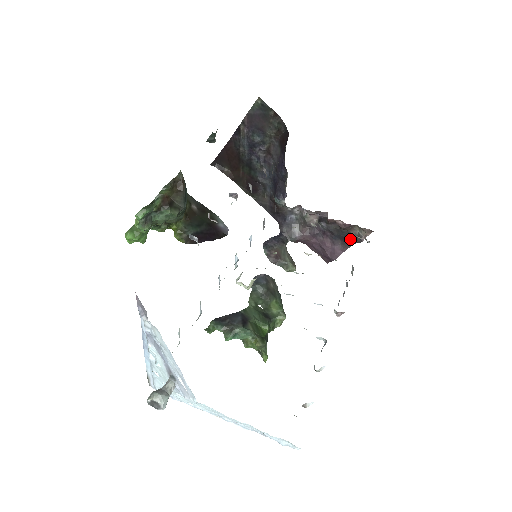
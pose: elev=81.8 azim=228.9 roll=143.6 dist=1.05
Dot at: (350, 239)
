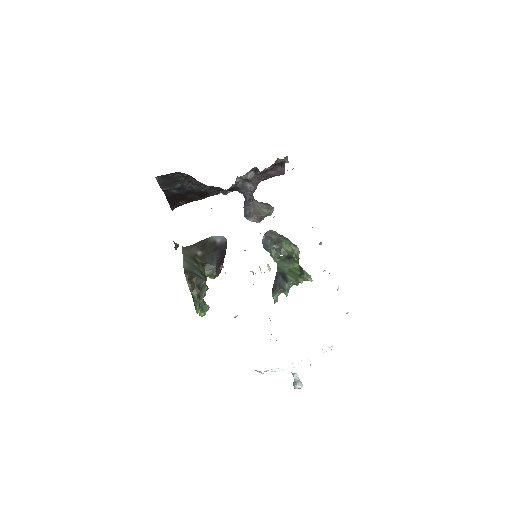
Dot at: (281, 164)
